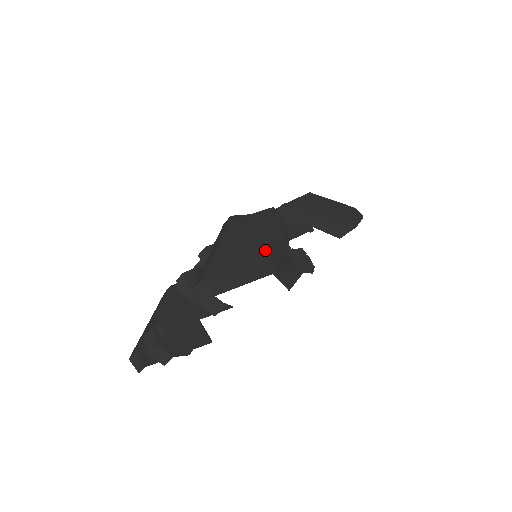
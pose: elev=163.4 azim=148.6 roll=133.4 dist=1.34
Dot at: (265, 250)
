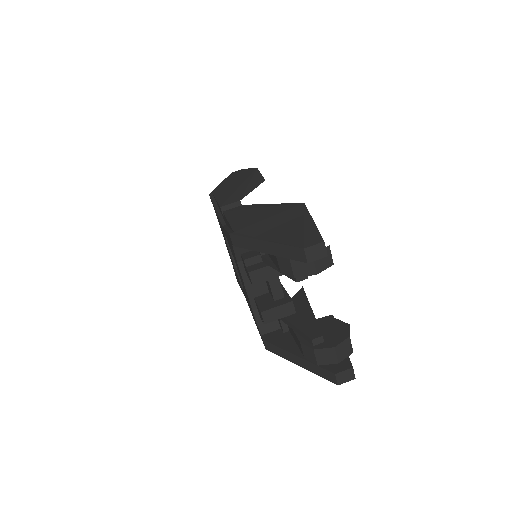
Dot at: (276, 212)
